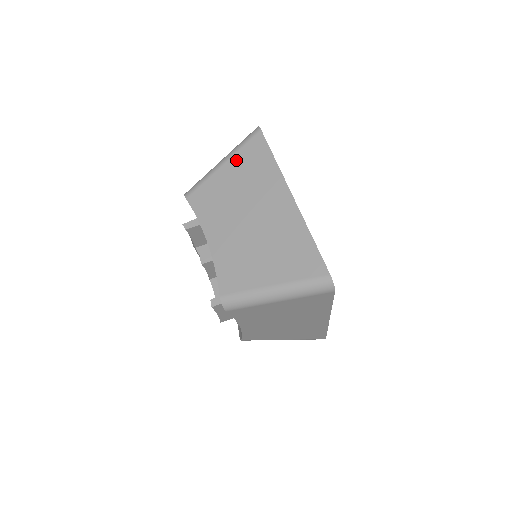
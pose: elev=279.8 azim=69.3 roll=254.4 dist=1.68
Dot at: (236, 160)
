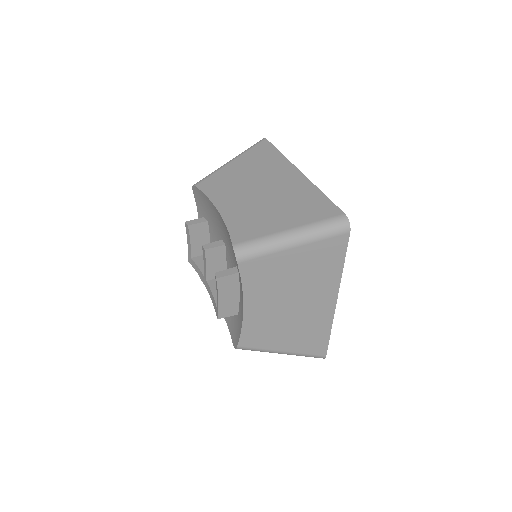
Dot at: (244, 157)
